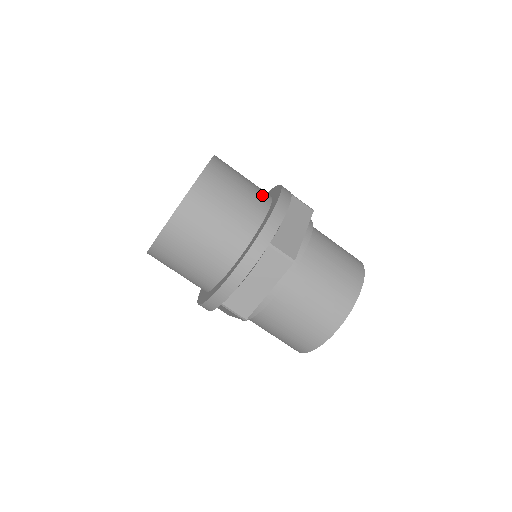
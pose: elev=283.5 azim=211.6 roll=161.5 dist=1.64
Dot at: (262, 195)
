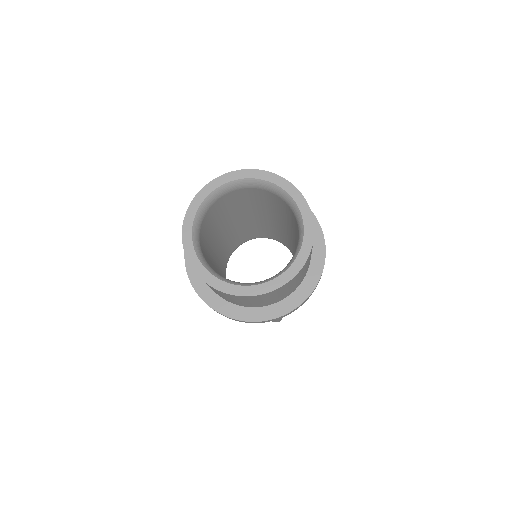
Dot at: occluded
